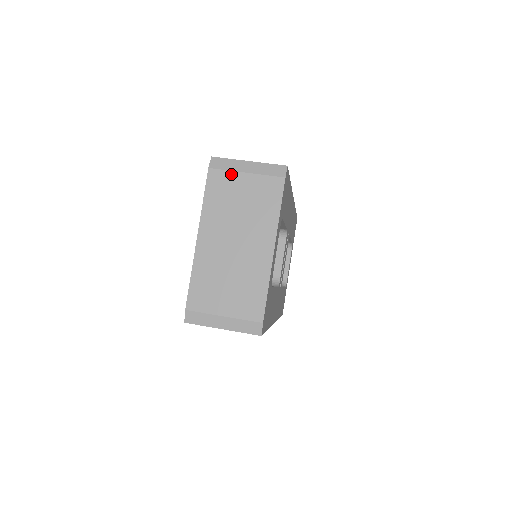
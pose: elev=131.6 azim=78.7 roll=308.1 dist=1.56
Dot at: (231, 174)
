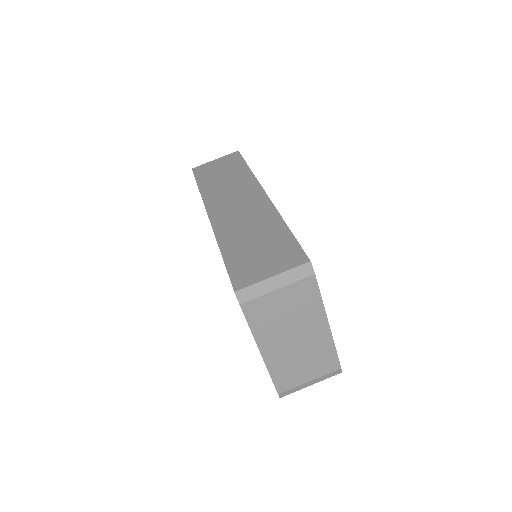
Dot at: (264, 298)
